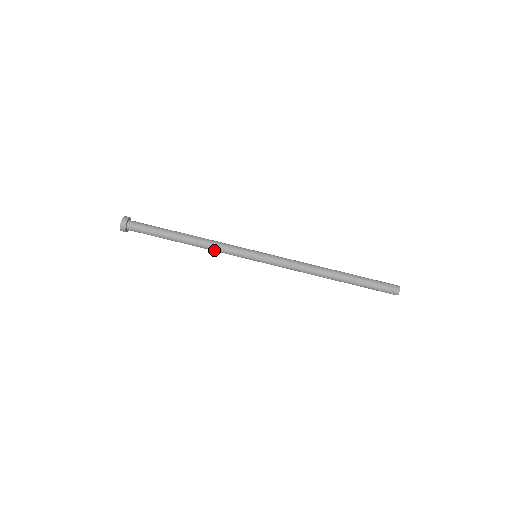
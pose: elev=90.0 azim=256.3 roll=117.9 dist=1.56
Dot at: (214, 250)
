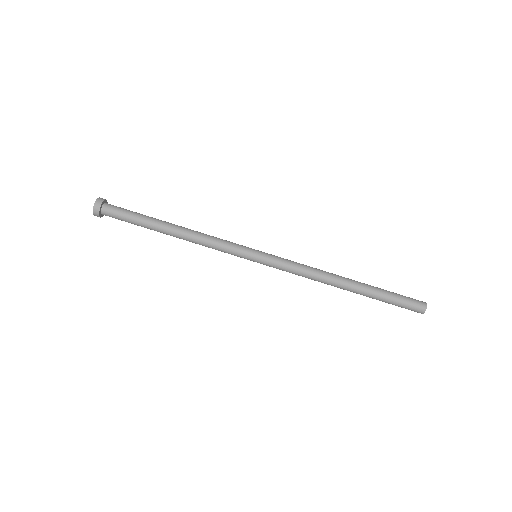
Dot at: (207, 242)
